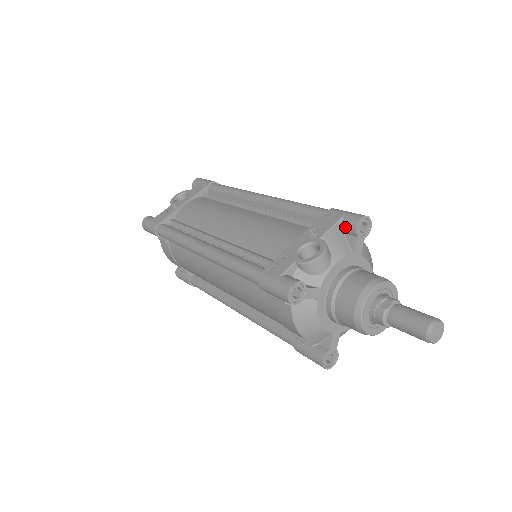
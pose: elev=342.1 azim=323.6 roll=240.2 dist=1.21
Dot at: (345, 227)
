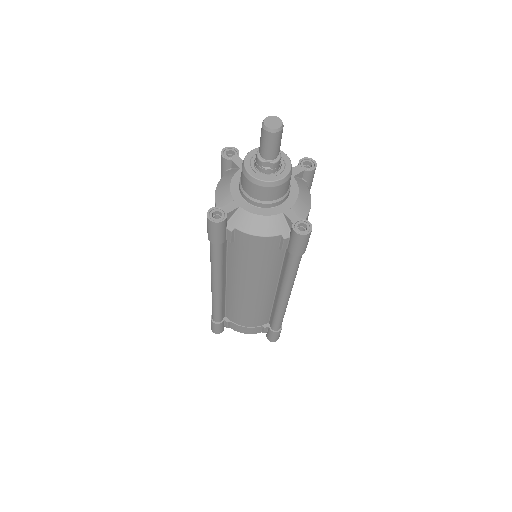
Dot at: occluded
